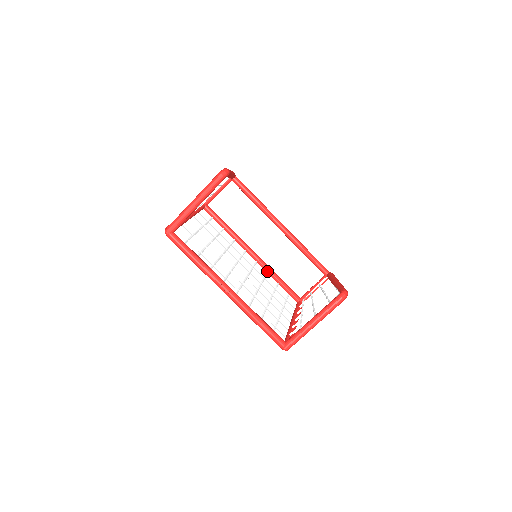
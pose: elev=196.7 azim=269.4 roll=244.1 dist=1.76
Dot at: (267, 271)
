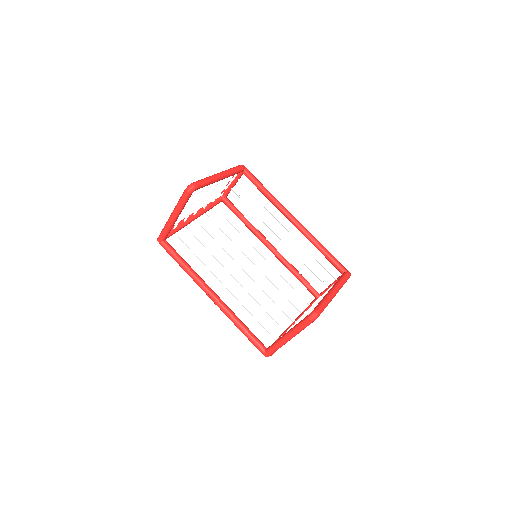
Dot at: (284, 264)
